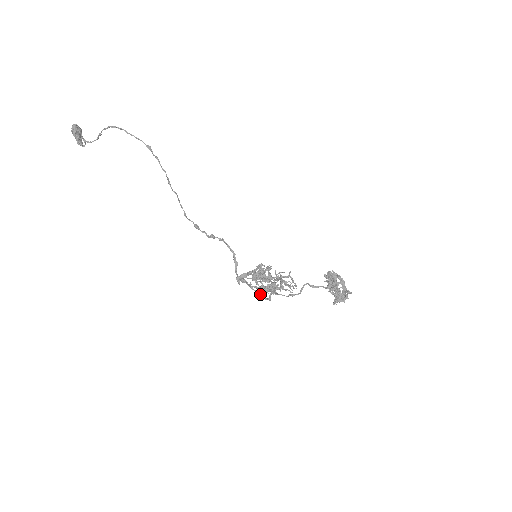
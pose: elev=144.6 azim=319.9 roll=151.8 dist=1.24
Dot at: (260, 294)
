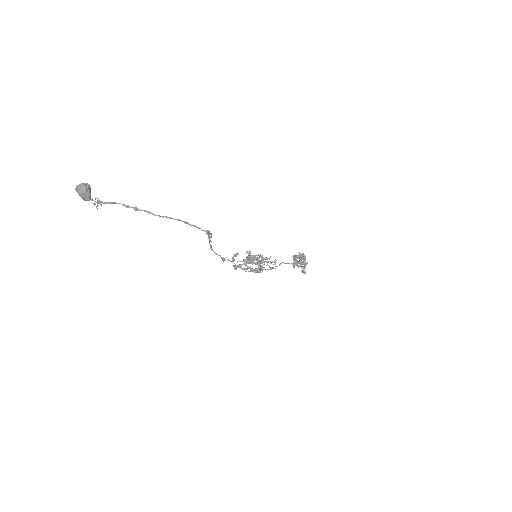
Dot at: occluded
